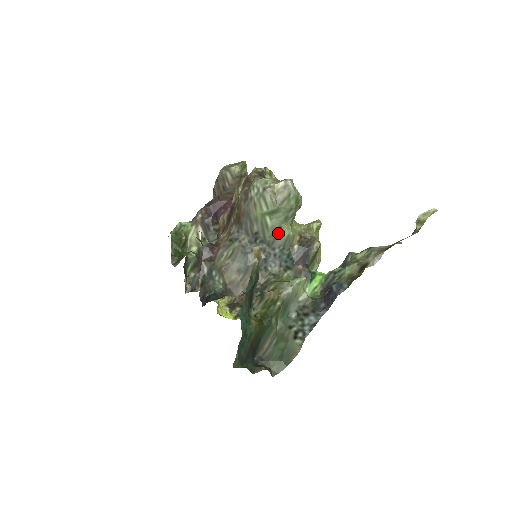
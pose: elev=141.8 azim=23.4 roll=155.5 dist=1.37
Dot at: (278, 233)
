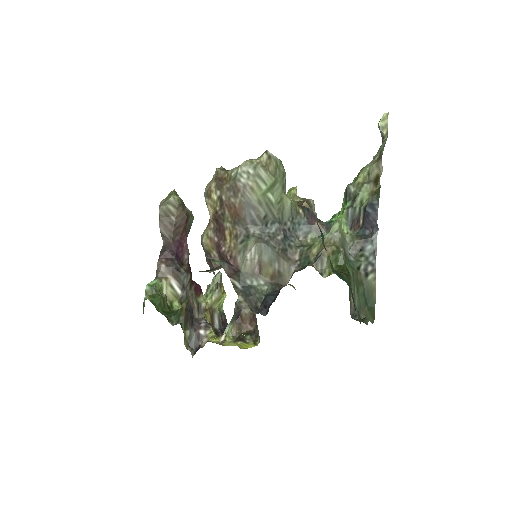
Dot at: (282, 206)
